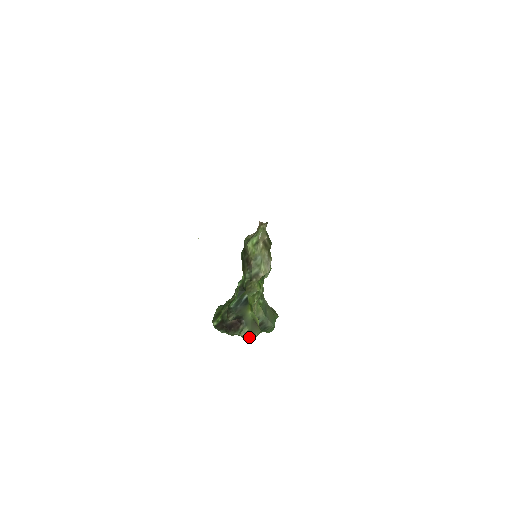
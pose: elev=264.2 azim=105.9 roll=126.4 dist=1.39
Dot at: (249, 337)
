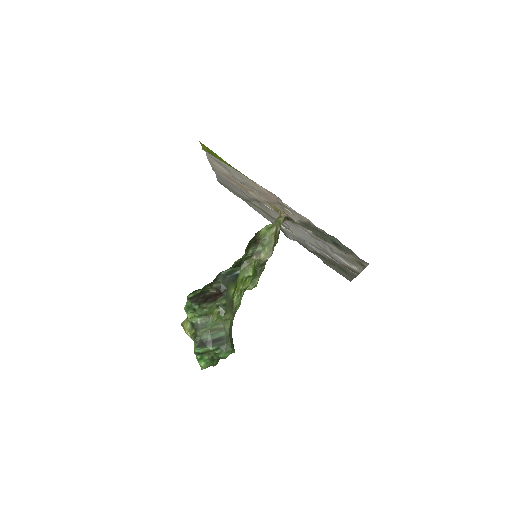
Dot at: (223, 309)
